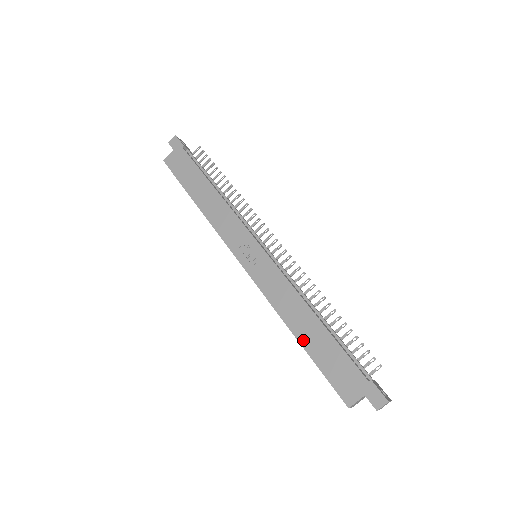
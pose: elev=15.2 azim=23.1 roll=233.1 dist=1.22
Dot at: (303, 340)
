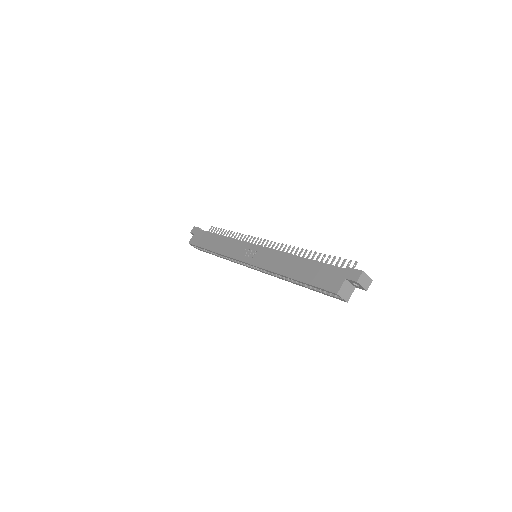
Dot at: (295, 276)
